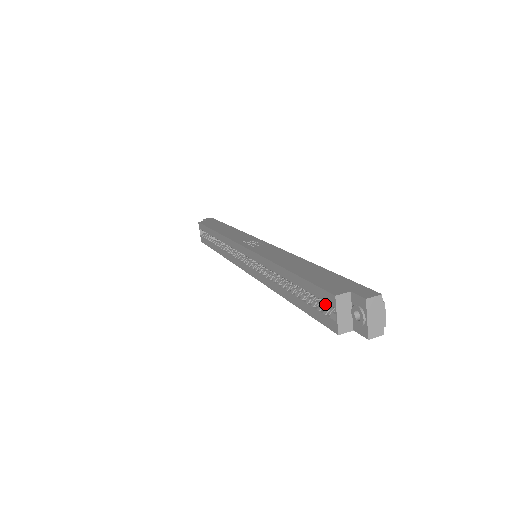
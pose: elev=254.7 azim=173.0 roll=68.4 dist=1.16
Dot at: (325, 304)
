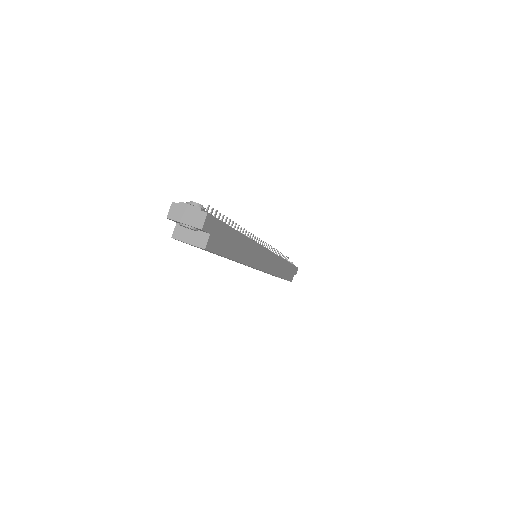
Dot at: occluded
